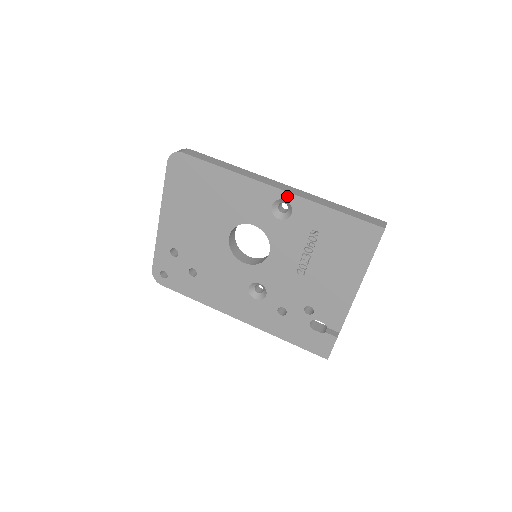
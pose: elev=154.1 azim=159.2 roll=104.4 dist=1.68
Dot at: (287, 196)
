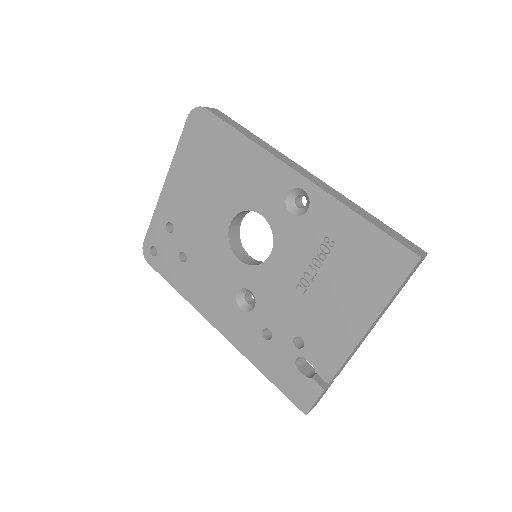
Dot at: (308, 186)
